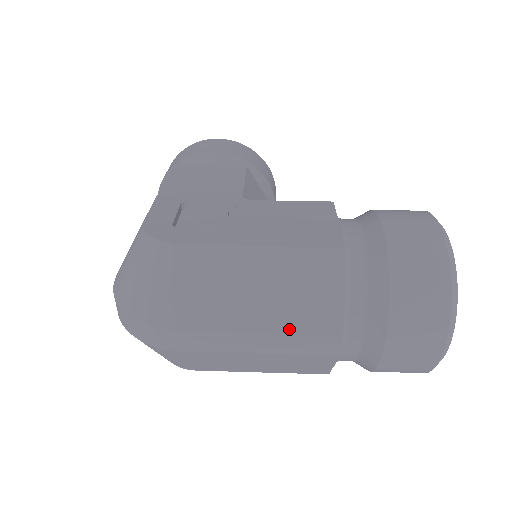
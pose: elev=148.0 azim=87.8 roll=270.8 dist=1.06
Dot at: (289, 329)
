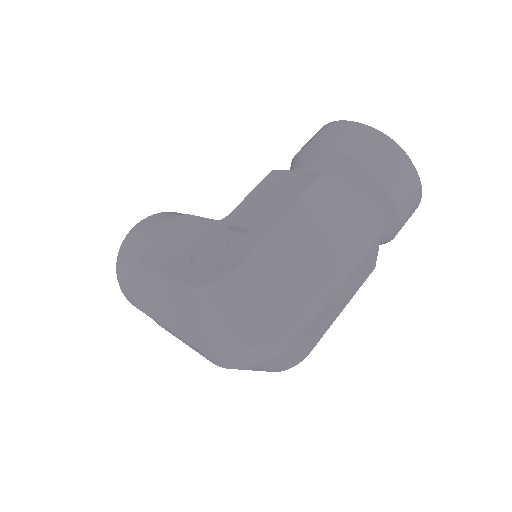
Dot at: (346, 246)
